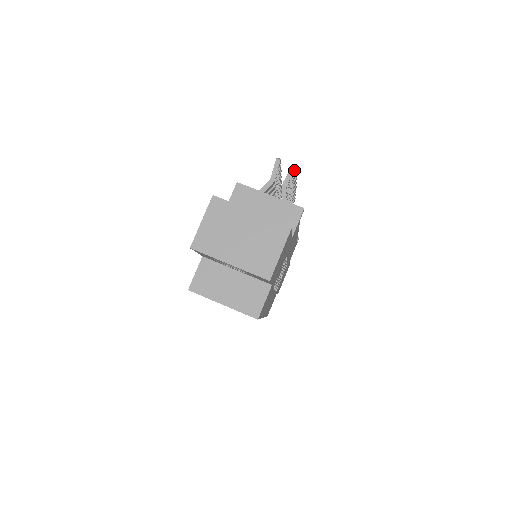
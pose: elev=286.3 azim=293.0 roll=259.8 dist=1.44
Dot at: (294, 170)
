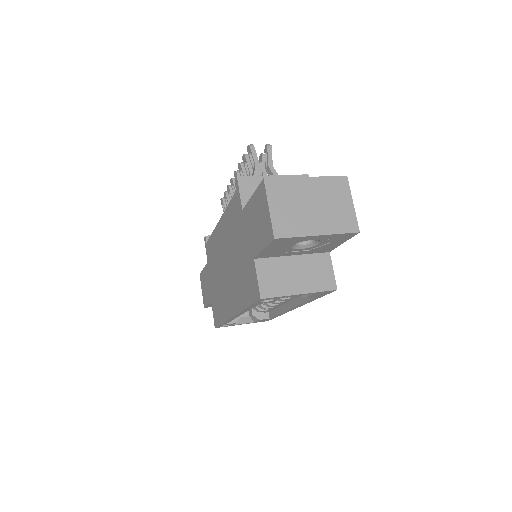
Dot at: (271, 149)
